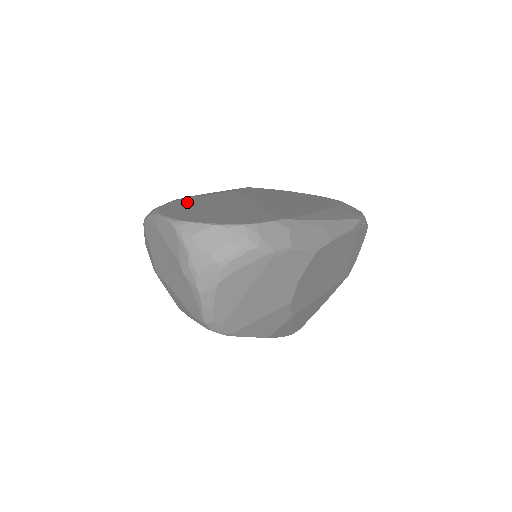
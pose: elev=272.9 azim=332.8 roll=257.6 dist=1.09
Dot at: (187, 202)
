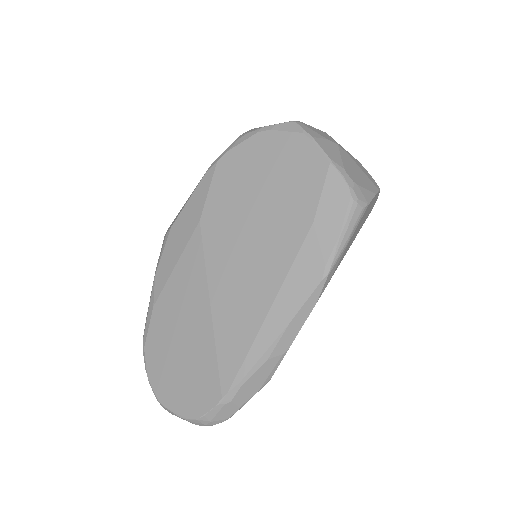
Dot at: (161, 313)
